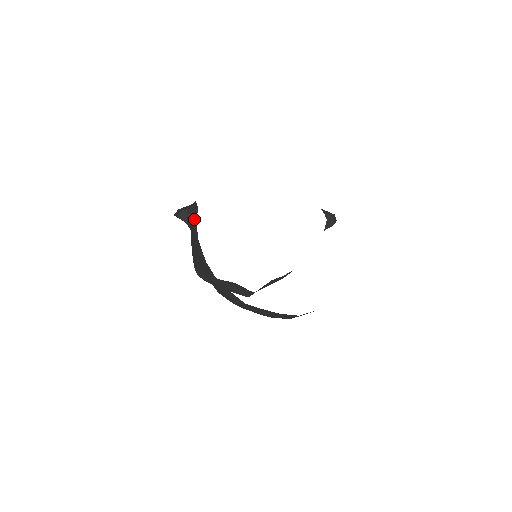
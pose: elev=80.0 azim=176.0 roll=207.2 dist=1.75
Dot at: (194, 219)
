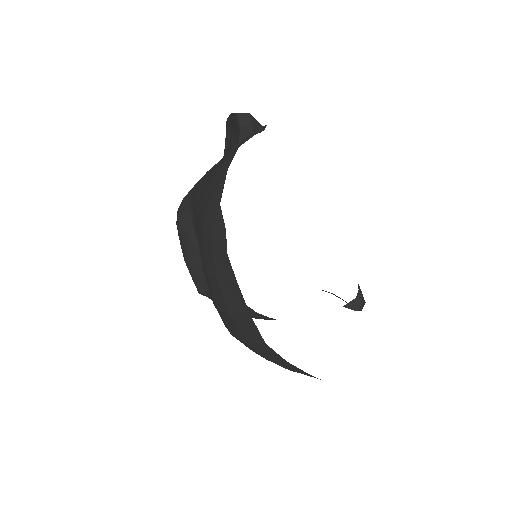
Dot at: occluded
